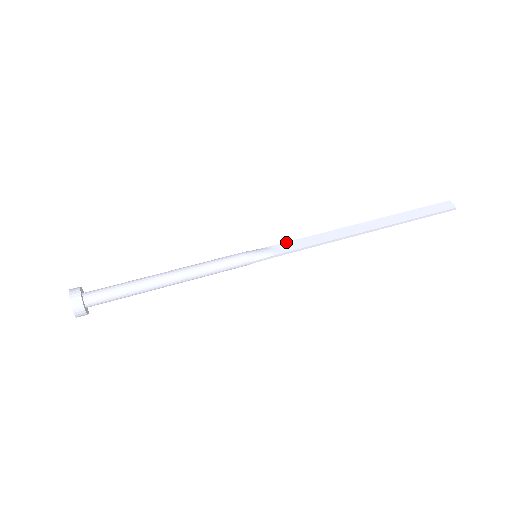
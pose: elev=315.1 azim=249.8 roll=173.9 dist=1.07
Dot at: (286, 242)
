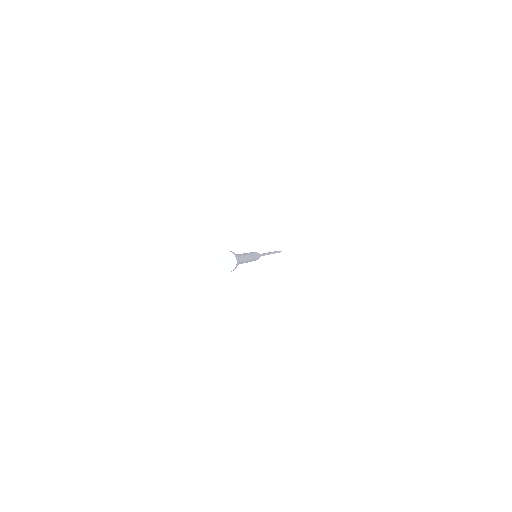
Dot at: occluded
